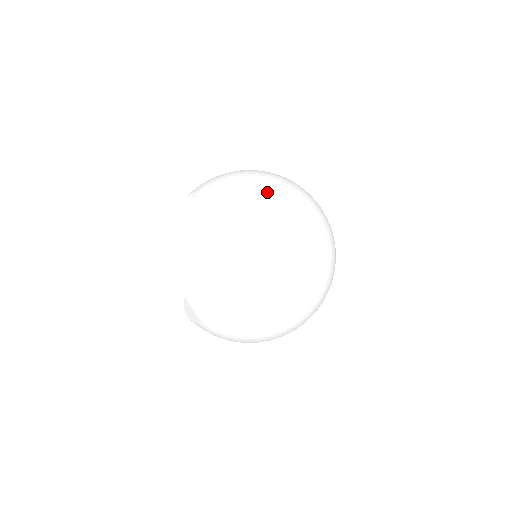
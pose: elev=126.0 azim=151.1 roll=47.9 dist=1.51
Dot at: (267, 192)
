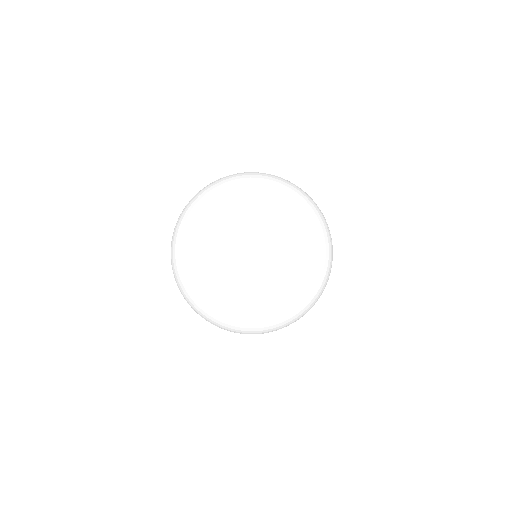
Dot at: (258, 188)
